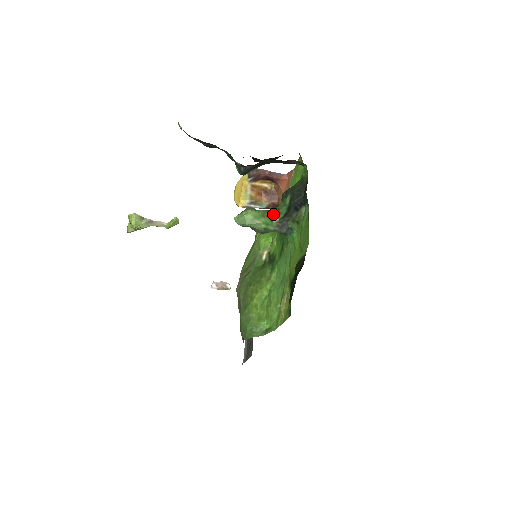
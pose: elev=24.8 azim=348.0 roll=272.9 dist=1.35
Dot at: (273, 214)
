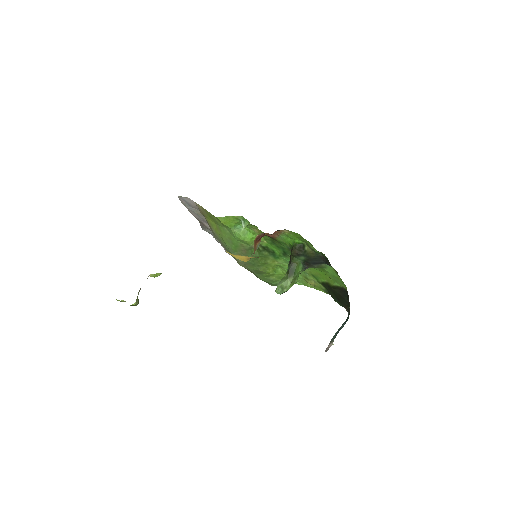
Dot at: (297, 271)
